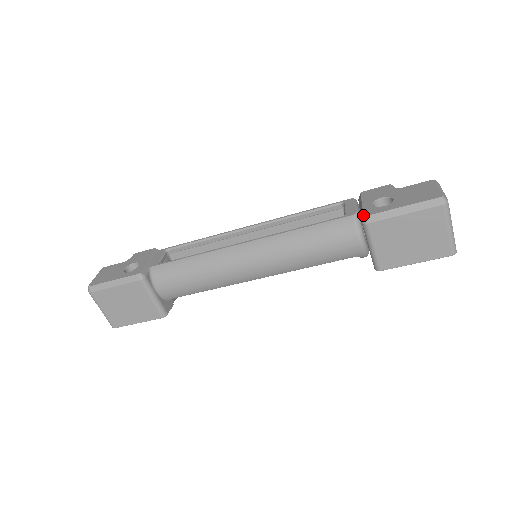
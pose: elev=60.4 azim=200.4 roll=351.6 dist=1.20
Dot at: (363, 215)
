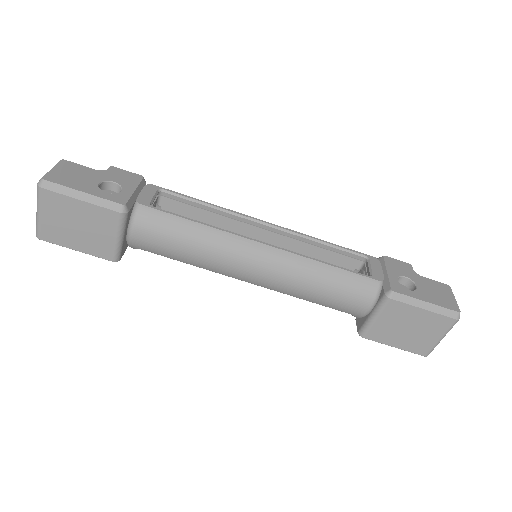
Dot at: (391, 288)
